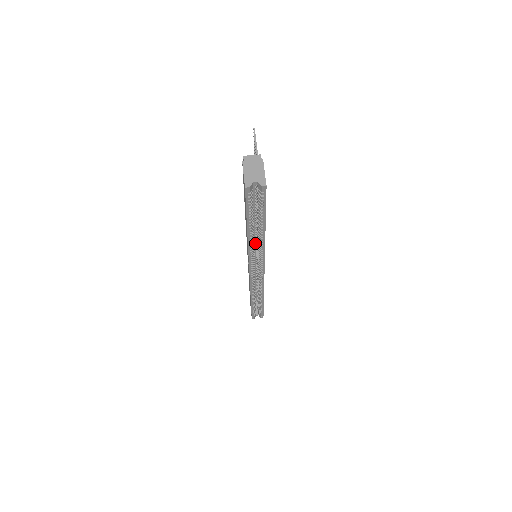
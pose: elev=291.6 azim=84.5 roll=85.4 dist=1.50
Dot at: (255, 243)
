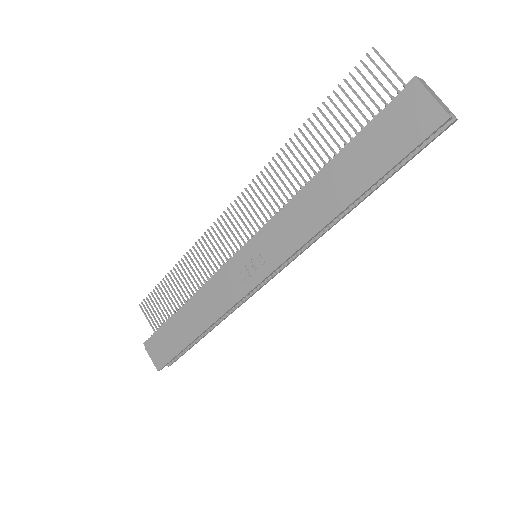
Dot at: occluded
